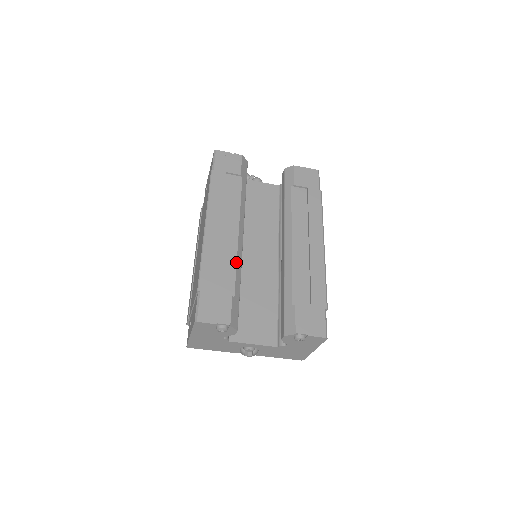
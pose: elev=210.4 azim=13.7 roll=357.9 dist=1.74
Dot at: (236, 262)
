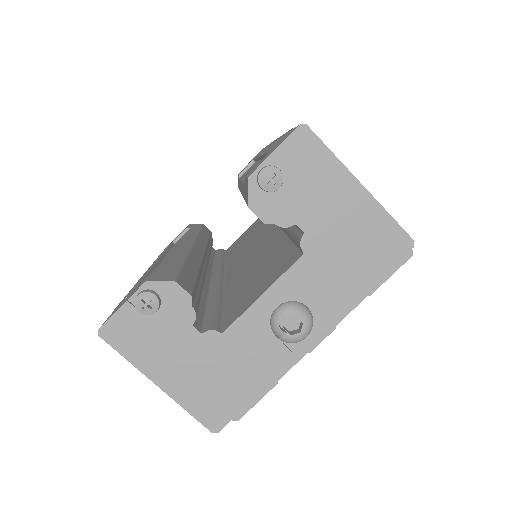
Dot at: (173, 253)
